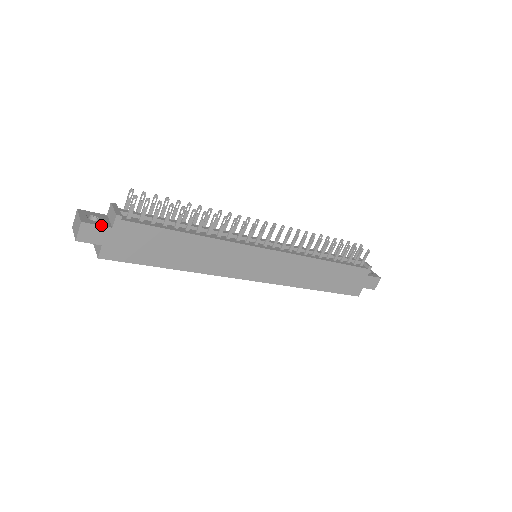
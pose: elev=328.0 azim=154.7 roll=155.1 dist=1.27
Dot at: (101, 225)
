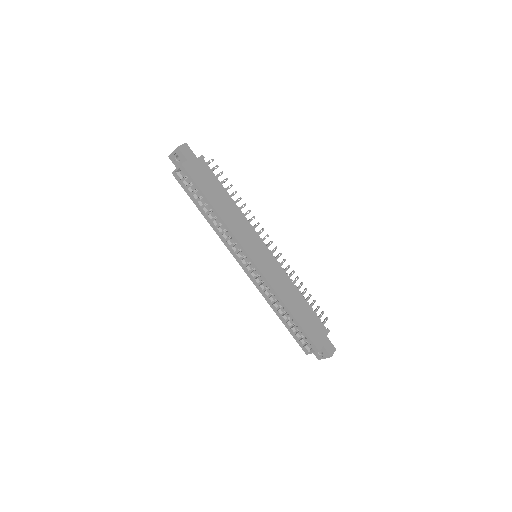
Dot at: occluded
